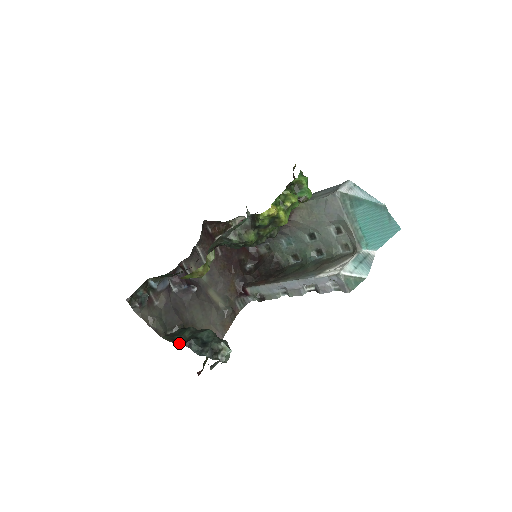
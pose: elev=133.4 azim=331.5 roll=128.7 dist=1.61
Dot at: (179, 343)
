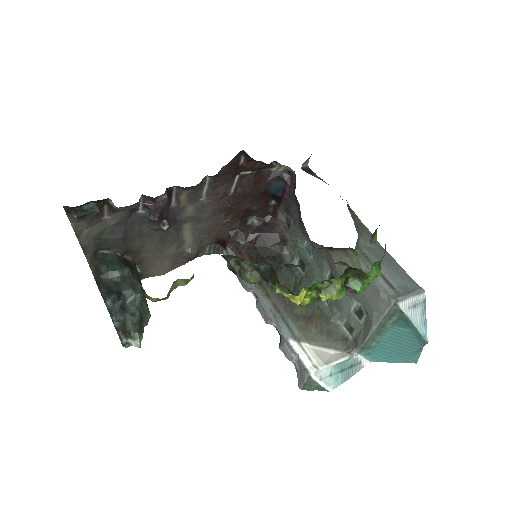
Dot at: (98, 283)
